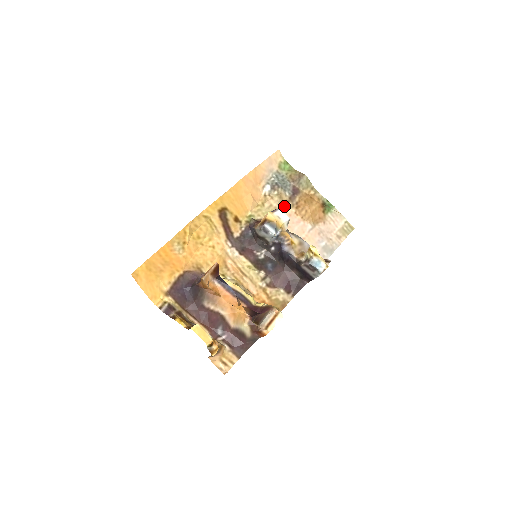
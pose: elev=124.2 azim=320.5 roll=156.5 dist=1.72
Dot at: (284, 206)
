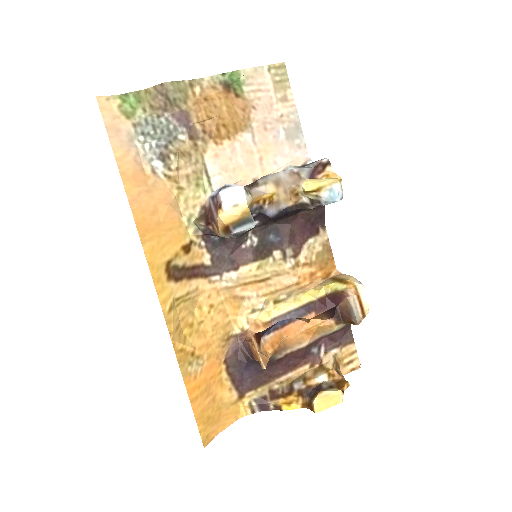
Dot at: (198, 156)
